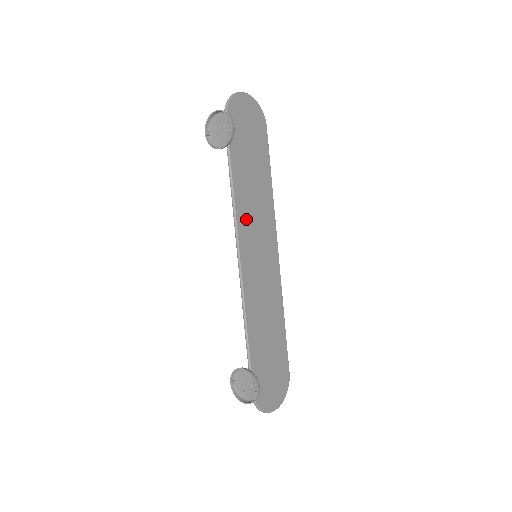
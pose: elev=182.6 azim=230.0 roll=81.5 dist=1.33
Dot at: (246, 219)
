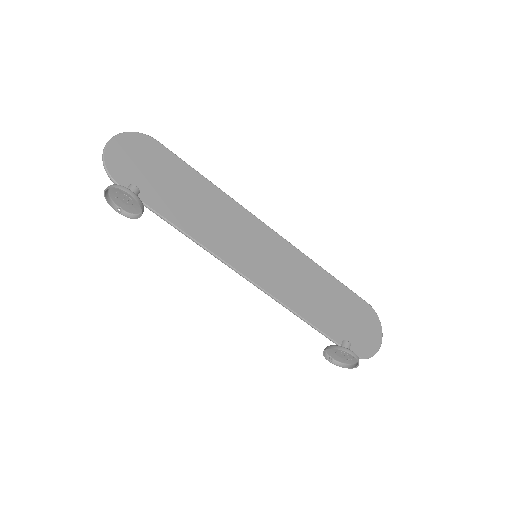
Dot at: (219, 241)
